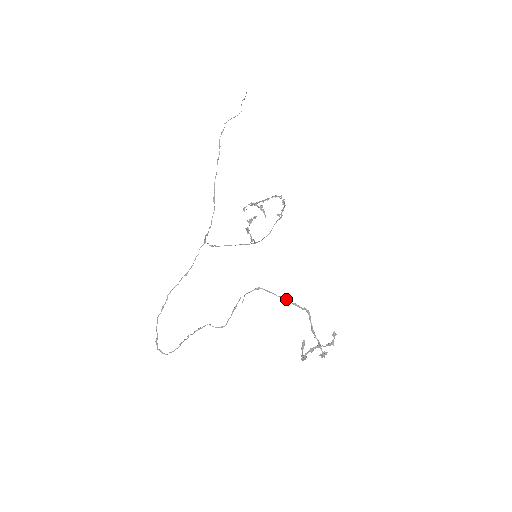
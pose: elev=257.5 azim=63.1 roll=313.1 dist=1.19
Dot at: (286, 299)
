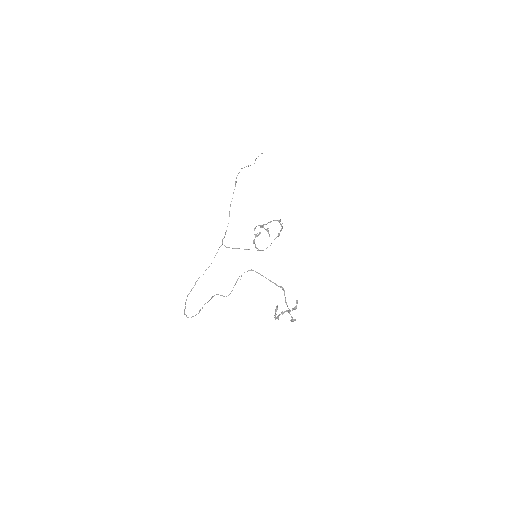
Dot at: (269, 280)
